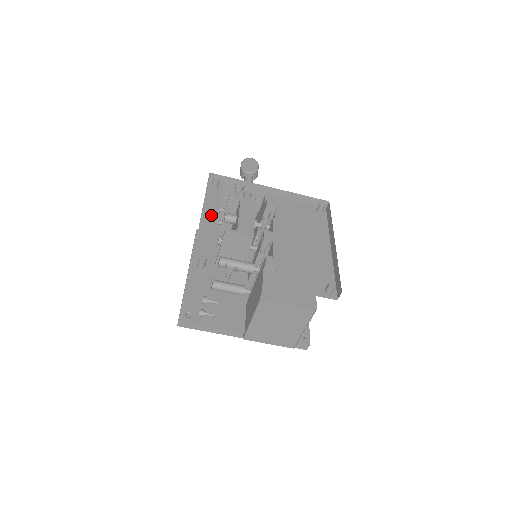
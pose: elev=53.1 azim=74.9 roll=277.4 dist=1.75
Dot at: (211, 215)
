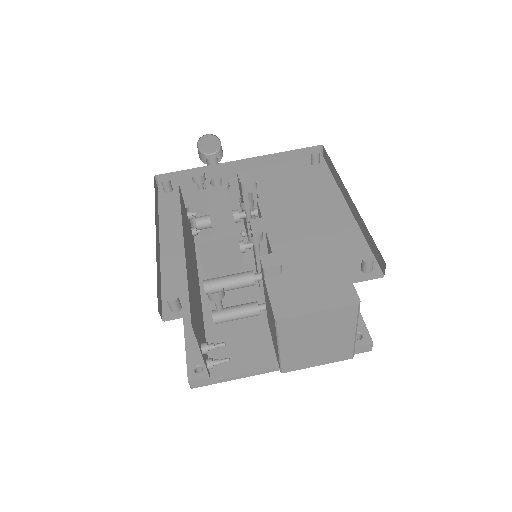
Dot at: (172, 230)
